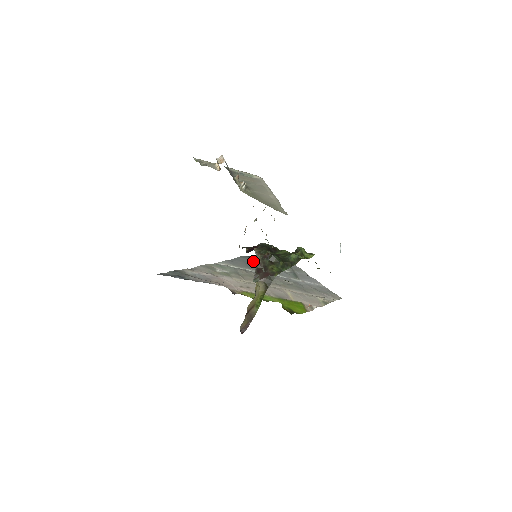
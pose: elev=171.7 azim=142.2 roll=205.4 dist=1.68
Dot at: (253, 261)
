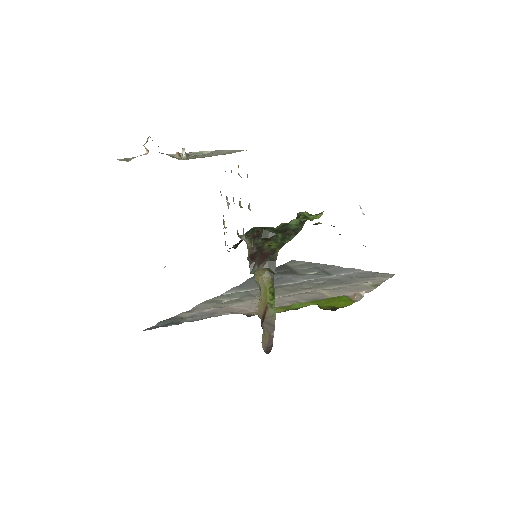
Dot at: occluded
